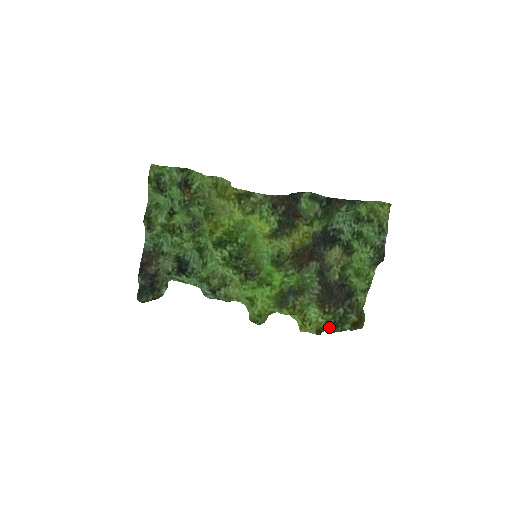
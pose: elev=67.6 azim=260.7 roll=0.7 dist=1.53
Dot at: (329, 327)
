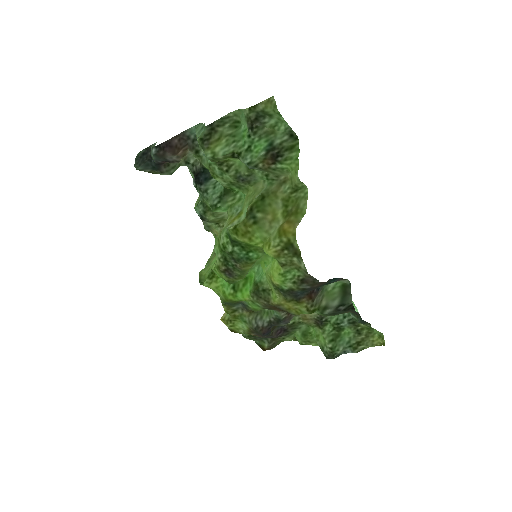
Dot at: occluded
